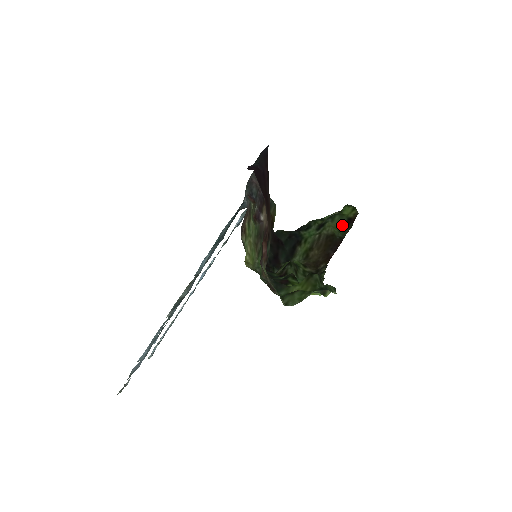
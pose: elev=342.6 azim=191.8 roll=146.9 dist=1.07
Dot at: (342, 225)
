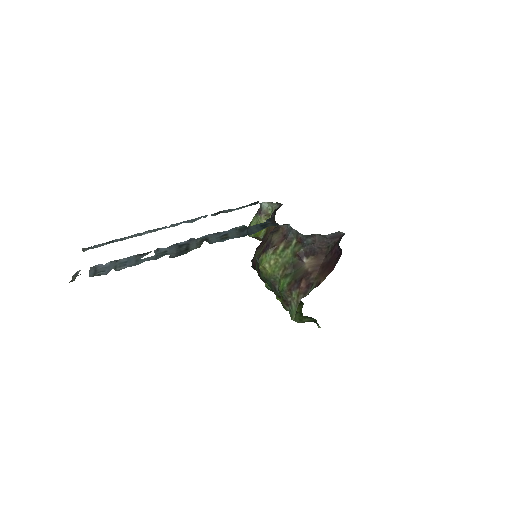
Dot at: occluded
